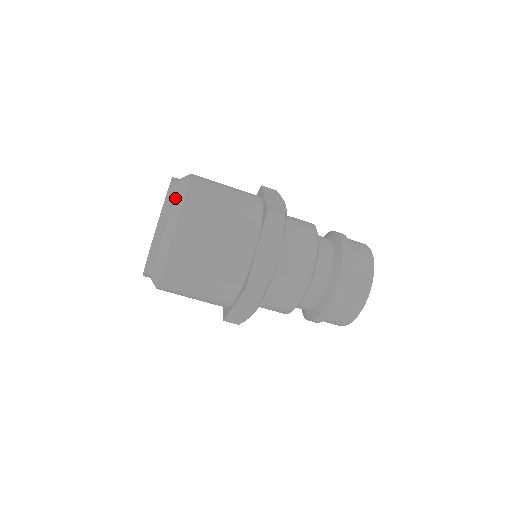
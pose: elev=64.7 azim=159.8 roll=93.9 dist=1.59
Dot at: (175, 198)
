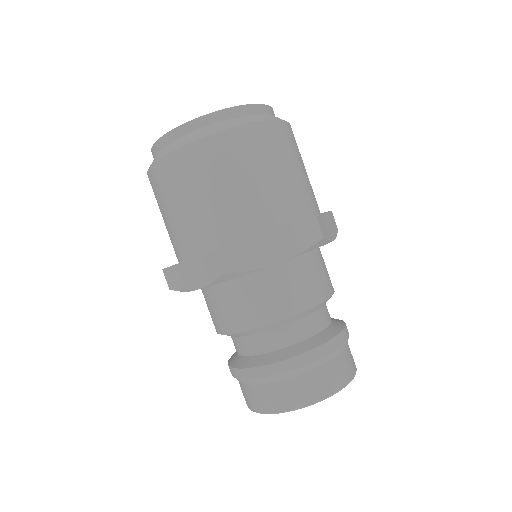
Dot at: (255, 114)
